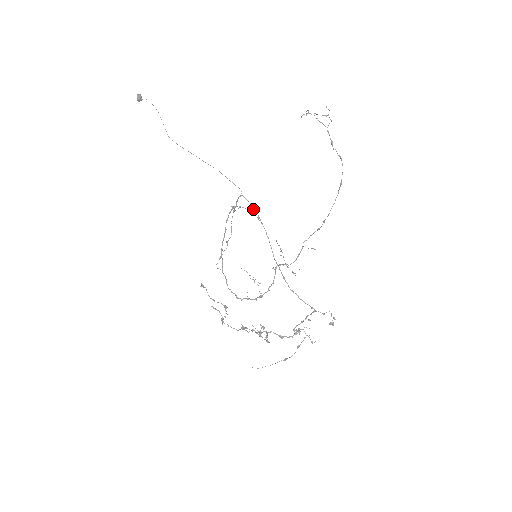
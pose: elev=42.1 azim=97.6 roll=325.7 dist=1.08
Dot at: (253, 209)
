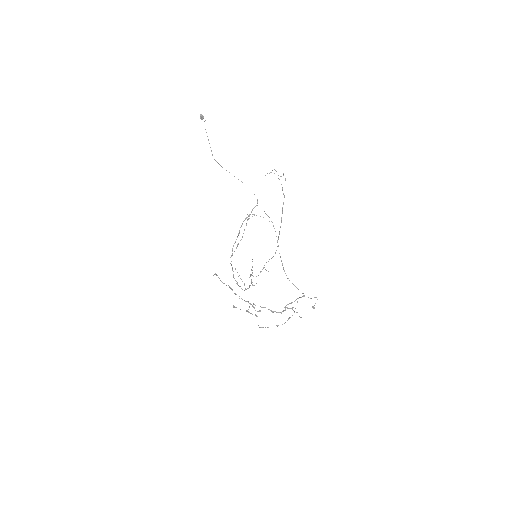
Dot at: (267, 215)
